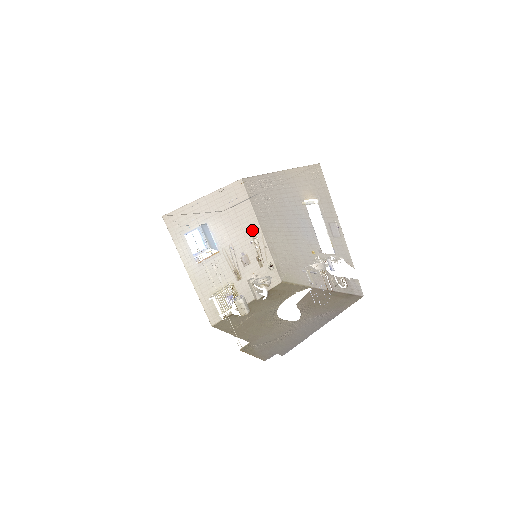
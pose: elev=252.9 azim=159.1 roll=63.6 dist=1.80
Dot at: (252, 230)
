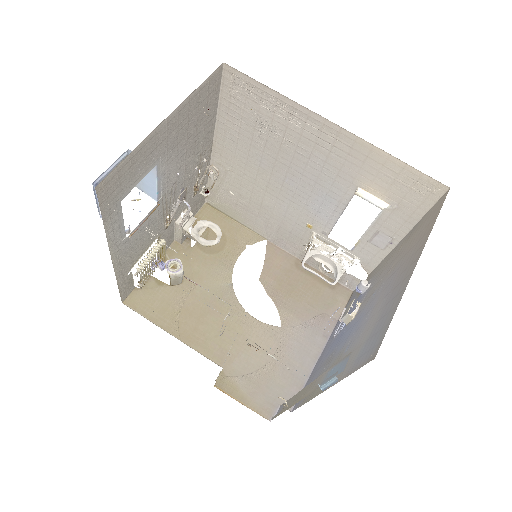
Dot at: (204, 148)
